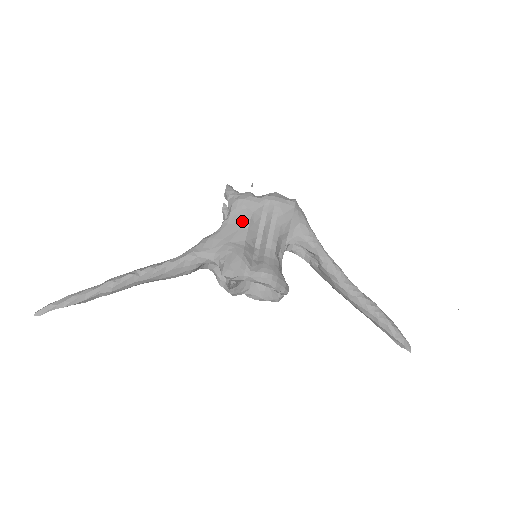
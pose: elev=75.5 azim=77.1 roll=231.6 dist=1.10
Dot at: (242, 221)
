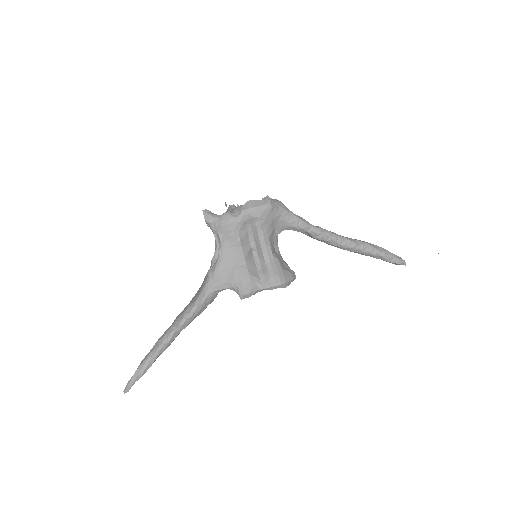
Dot at: (234, 244)
